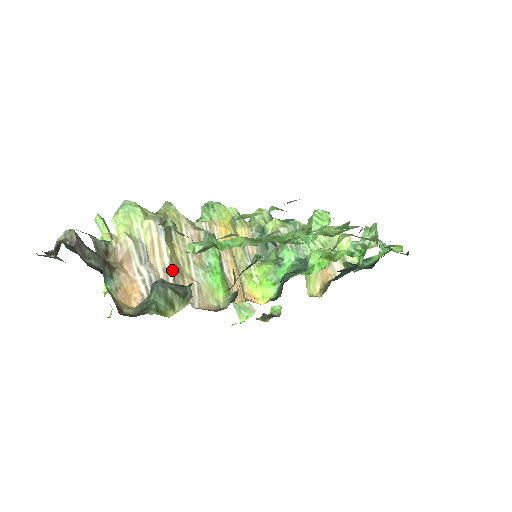
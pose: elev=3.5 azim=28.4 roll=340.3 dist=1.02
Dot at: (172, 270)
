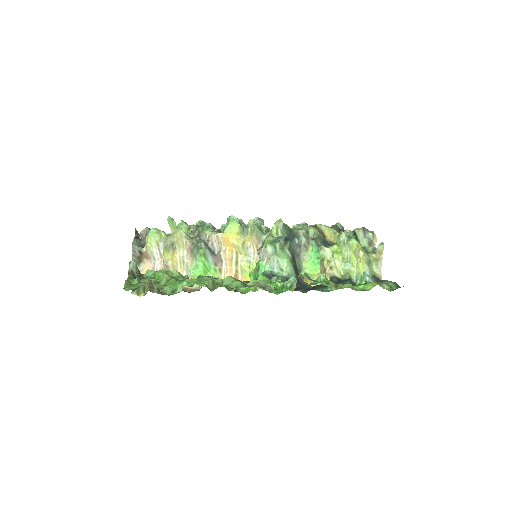
Dot at: (166, 268)
